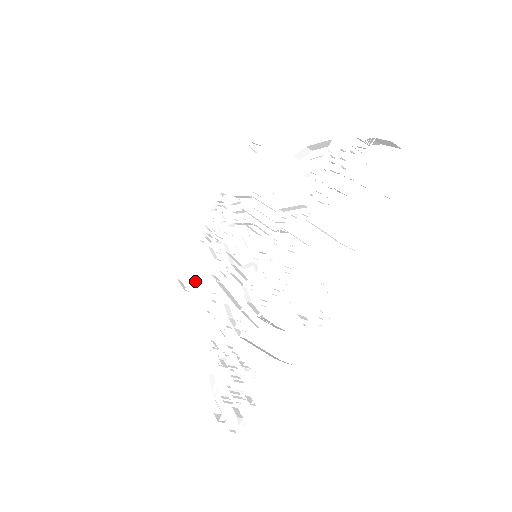
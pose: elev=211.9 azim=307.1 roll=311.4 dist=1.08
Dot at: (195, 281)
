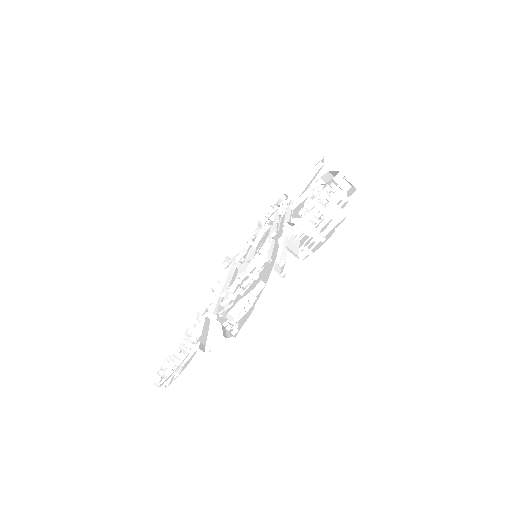
Dot at: (231, 262)
